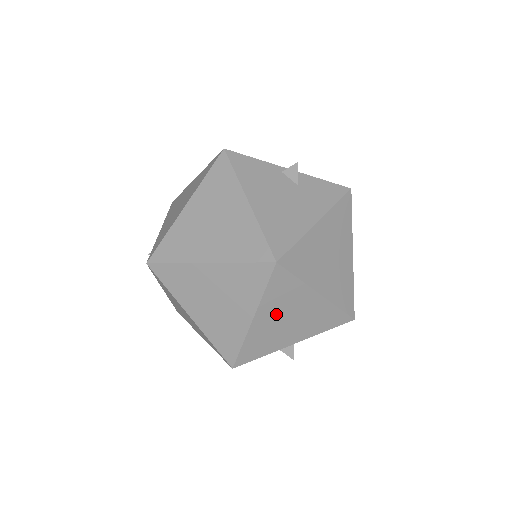
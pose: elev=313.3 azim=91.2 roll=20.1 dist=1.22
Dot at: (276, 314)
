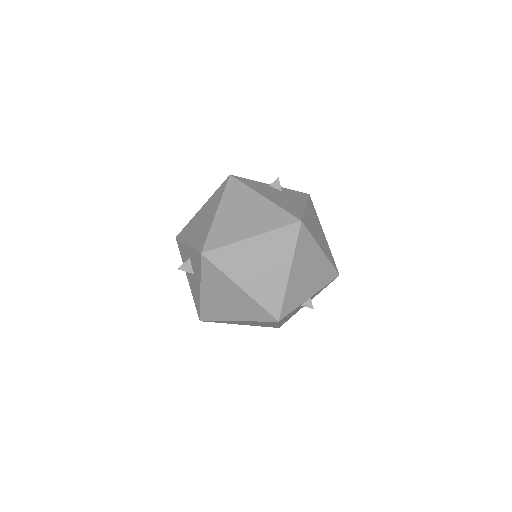
Dot at: (301, 267)
